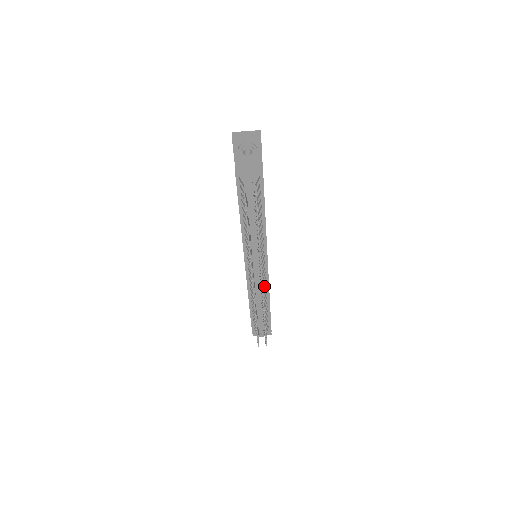
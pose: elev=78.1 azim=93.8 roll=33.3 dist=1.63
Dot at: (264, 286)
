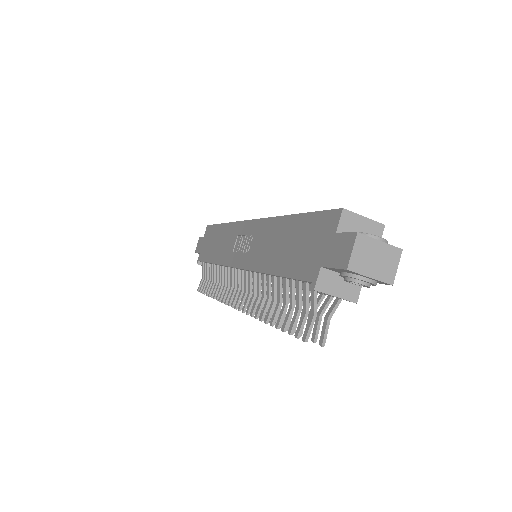
Dot at: occluded
